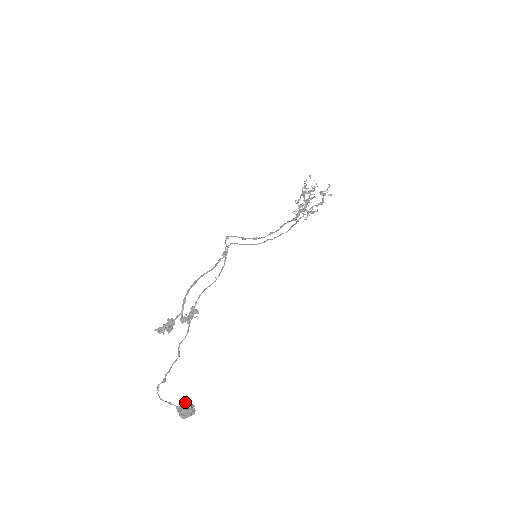
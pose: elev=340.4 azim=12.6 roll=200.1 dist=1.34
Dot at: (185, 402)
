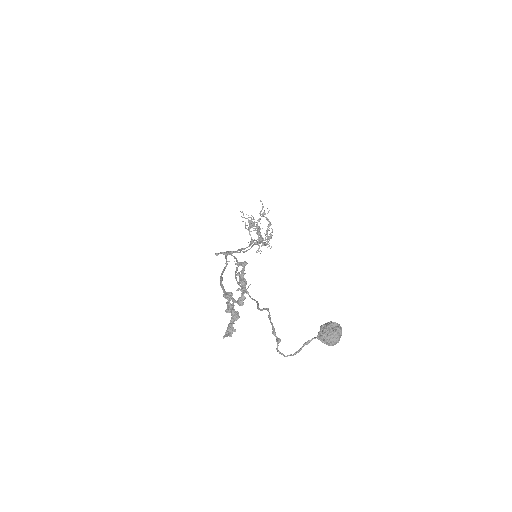
Dot at: (320, 326)
